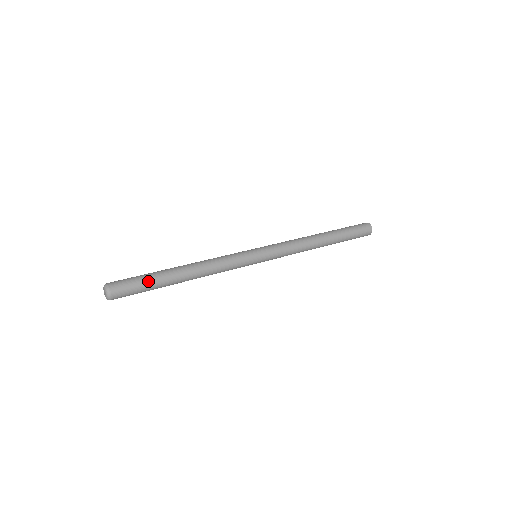
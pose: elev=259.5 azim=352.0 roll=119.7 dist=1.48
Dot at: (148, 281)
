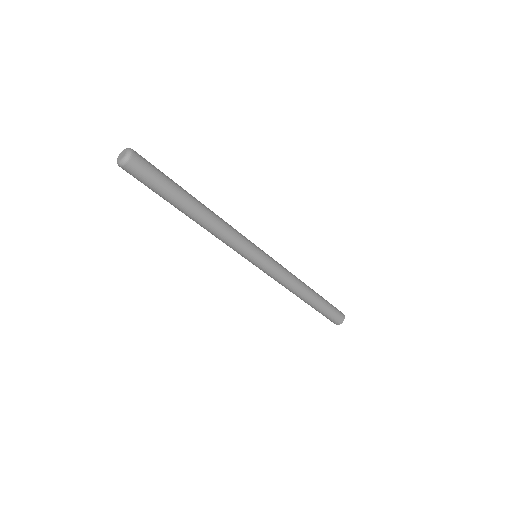
Dot at: (167, 184)
